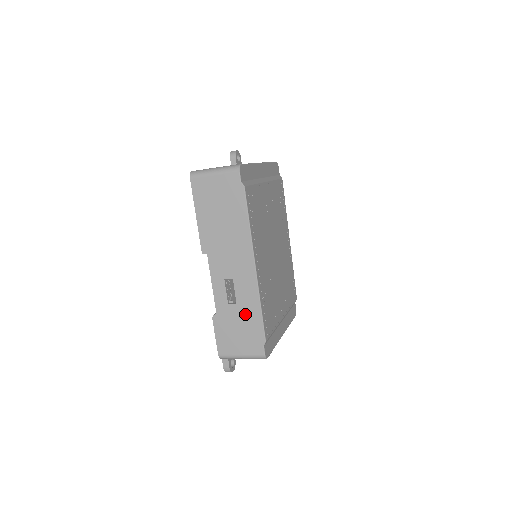
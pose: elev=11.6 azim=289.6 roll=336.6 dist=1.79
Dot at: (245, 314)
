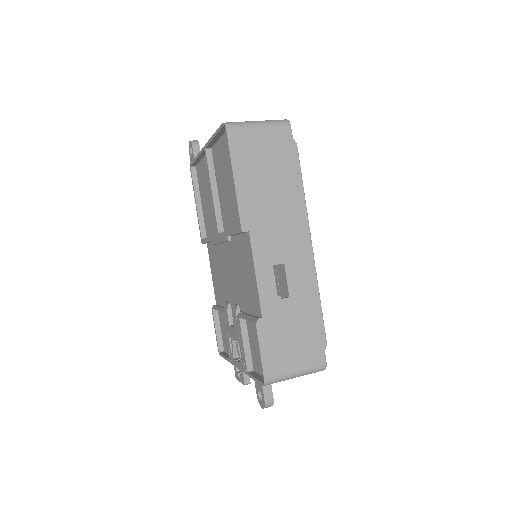
Dot at: (301, 310)
